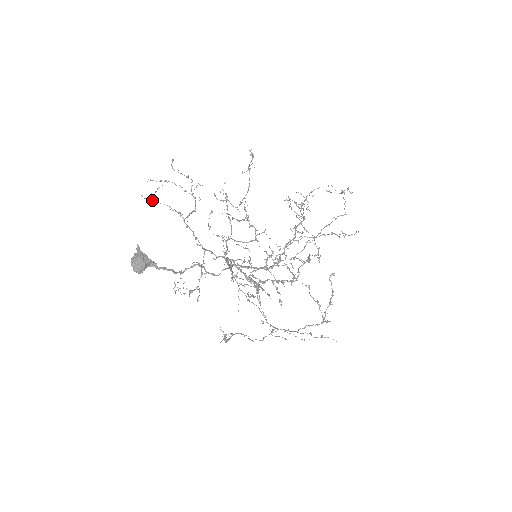
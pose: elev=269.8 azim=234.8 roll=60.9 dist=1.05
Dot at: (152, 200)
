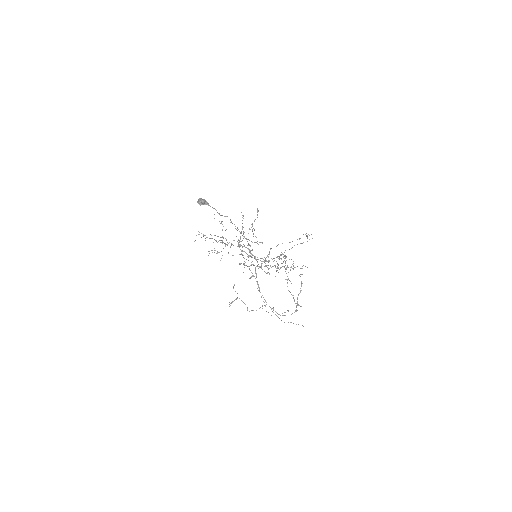
Dot at: occluded
